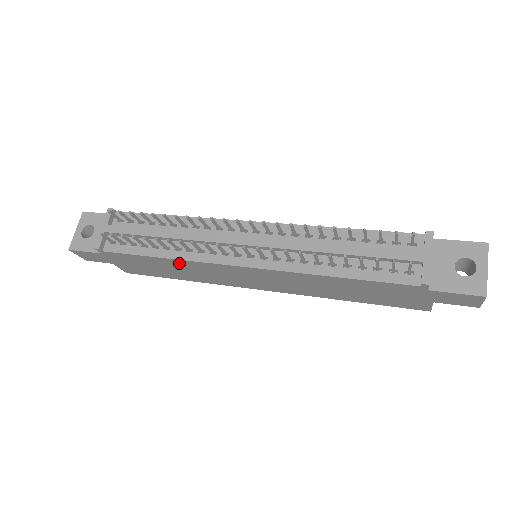
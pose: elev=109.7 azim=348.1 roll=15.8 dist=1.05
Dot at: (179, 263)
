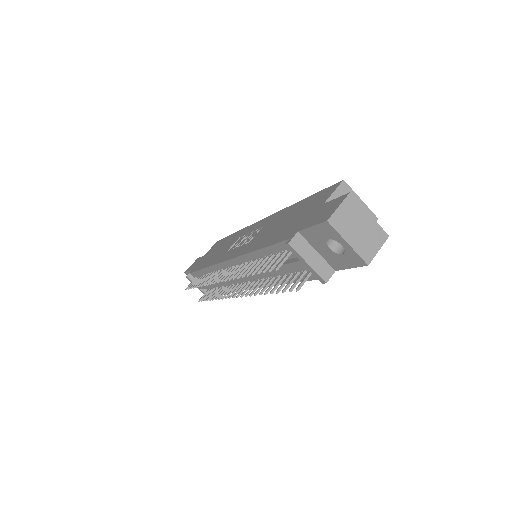
Dot at: occluded
